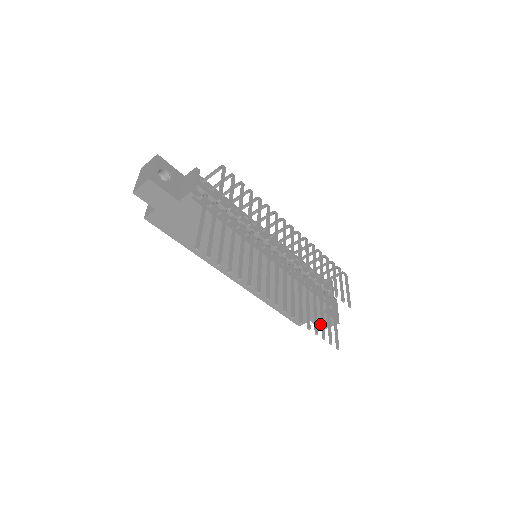
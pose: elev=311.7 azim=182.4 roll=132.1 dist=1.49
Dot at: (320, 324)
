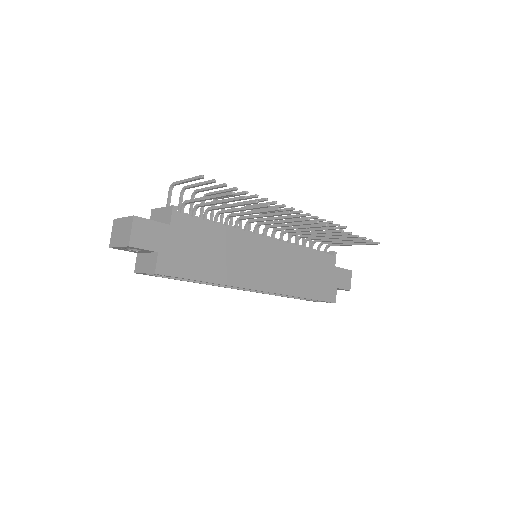
Dot at: (344, 285)
